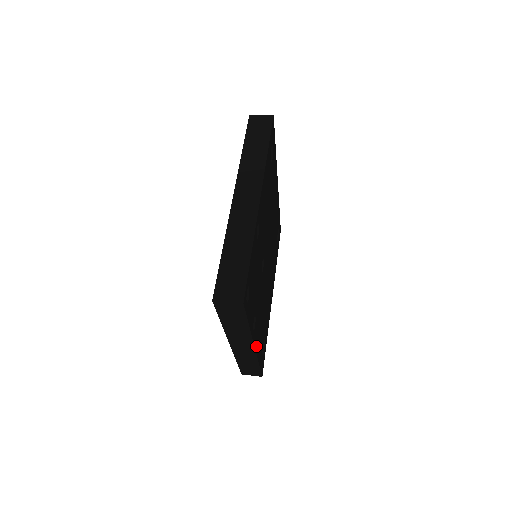
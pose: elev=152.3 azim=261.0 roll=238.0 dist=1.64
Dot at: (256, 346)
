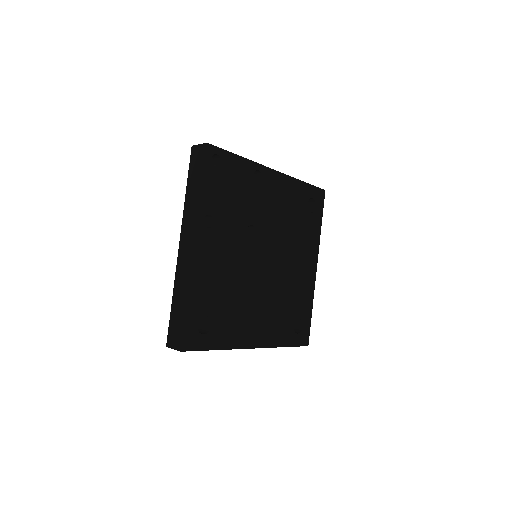
Dot at: (197, 258)
